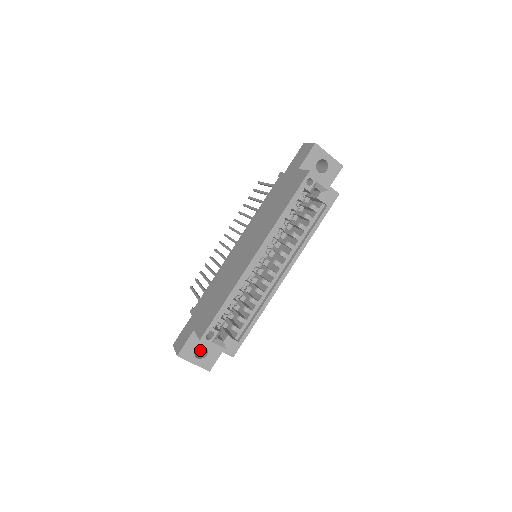
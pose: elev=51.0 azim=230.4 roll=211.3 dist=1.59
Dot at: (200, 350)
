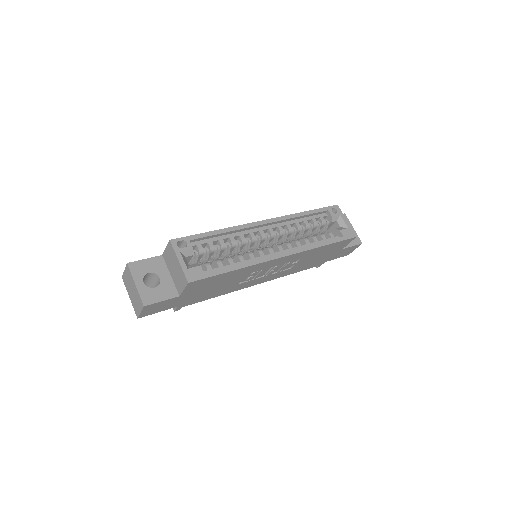
Dot at: occluded
